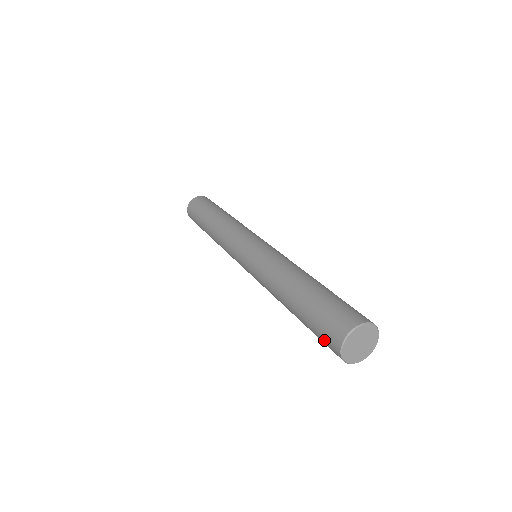
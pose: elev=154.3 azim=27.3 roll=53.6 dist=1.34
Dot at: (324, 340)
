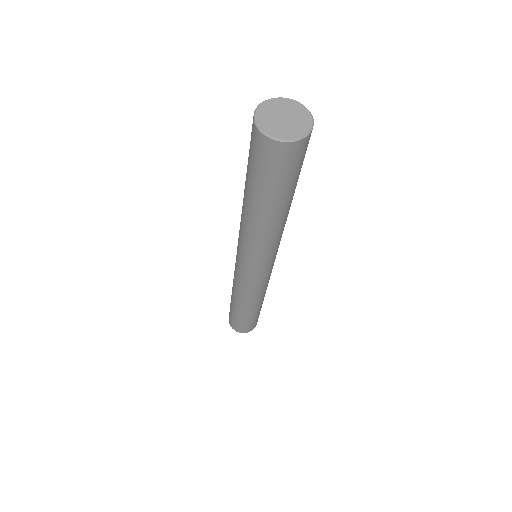
Dot at: (260, 159)
